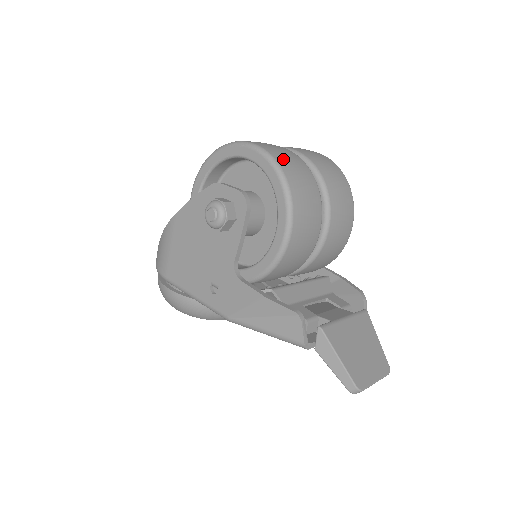
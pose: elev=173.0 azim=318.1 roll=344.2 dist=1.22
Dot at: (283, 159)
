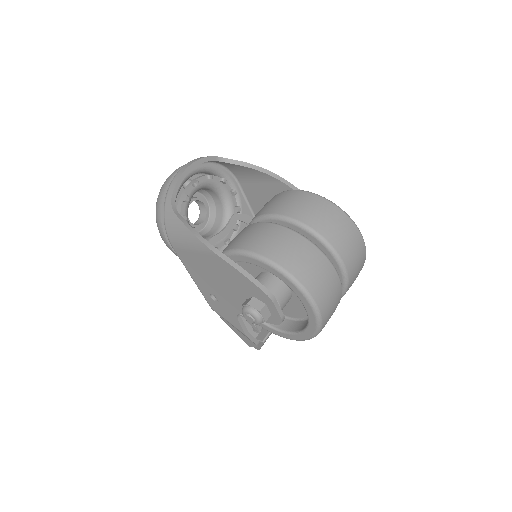
Dot at: (327, 321)
